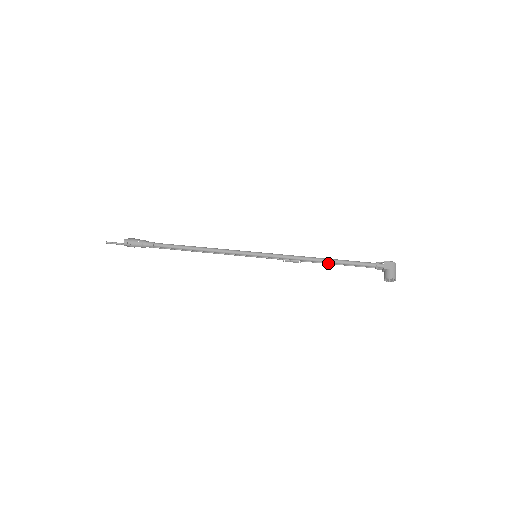
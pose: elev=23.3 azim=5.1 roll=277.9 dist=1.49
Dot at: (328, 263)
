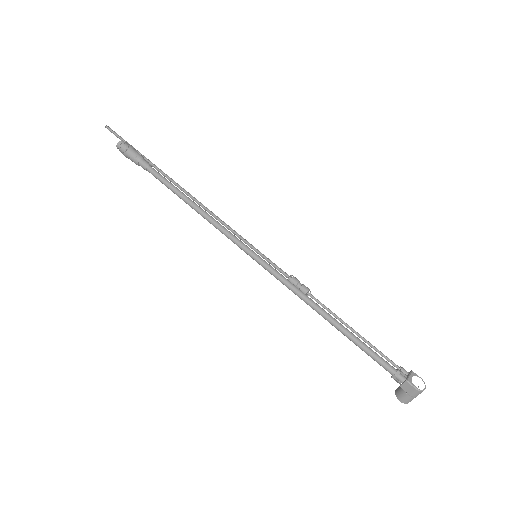
Dot at: (340, 321)
